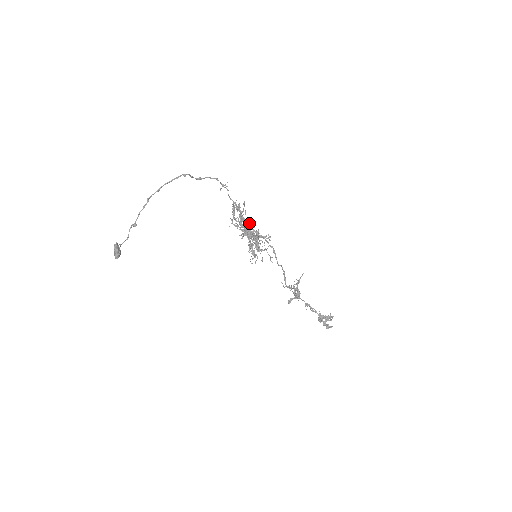
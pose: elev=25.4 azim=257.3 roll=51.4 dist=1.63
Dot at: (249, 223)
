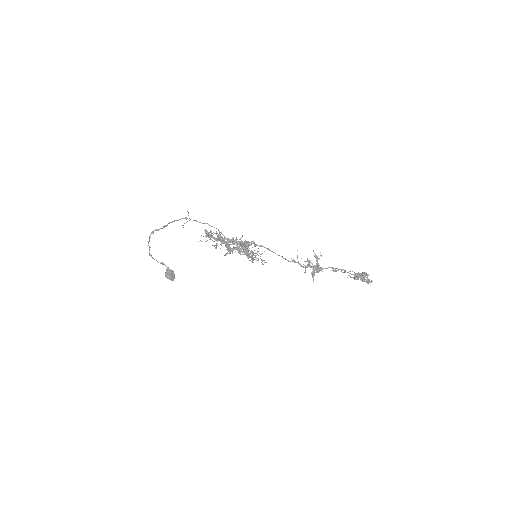
Dot at: (226, 243)
